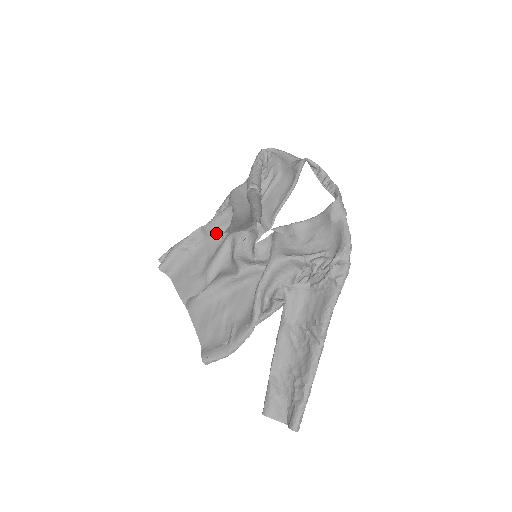
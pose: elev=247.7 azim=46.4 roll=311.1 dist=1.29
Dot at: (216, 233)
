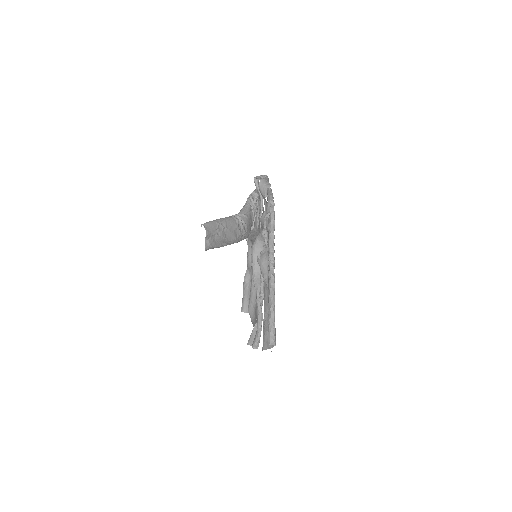
Dot at: occluded
